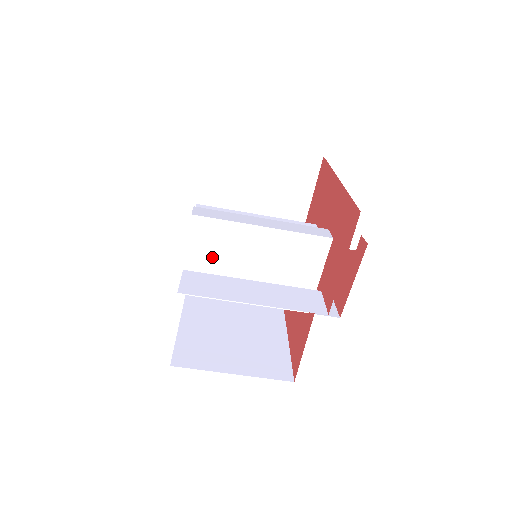
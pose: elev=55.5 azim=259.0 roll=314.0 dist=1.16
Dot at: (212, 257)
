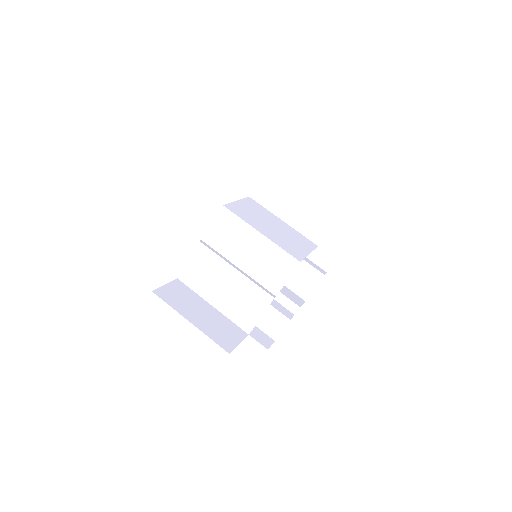
Dot at: (251, 210)
